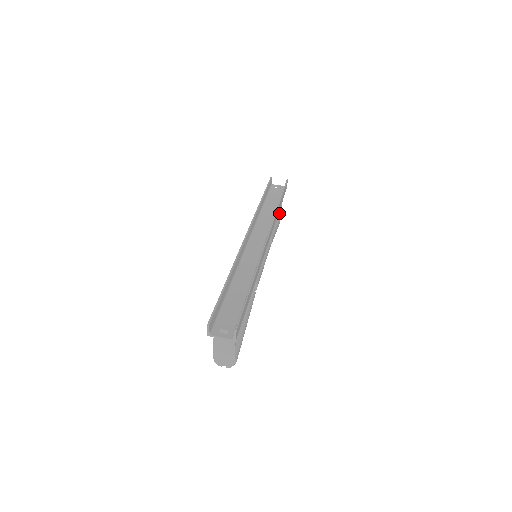
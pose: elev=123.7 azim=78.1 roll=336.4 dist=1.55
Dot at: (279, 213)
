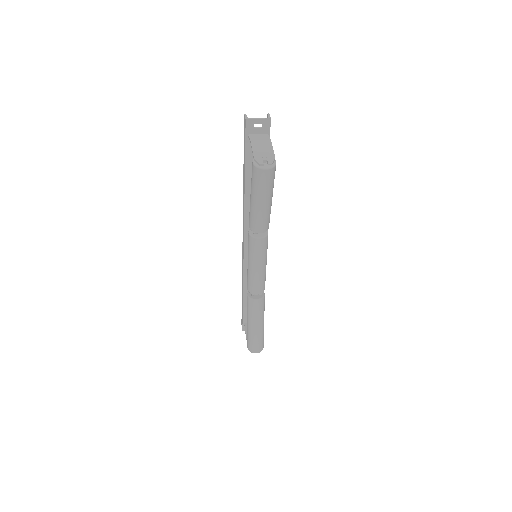
Dot at: occluded
